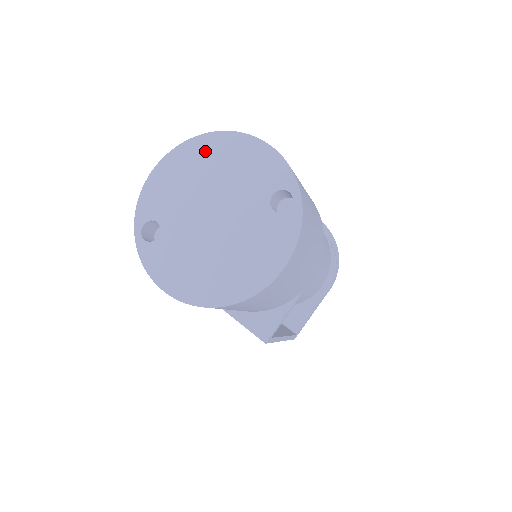
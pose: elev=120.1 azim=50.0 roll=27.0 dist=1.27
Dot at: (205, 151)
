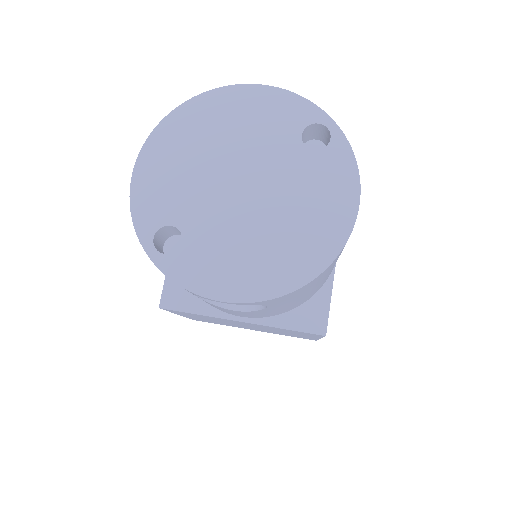
Dot at: (193, 122)
